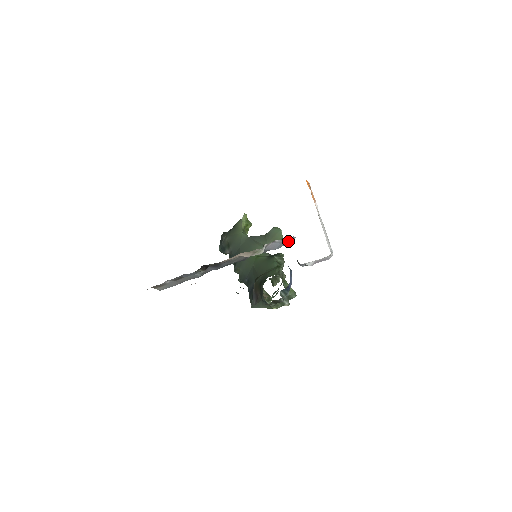
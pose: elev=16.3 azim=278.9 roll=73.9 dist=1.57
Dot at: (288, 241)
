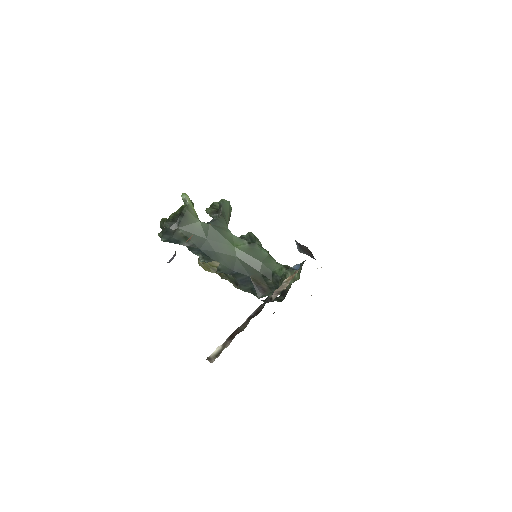
Dot at: occluded
